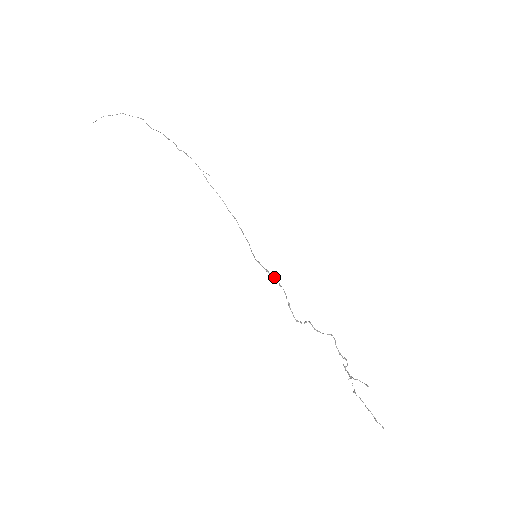
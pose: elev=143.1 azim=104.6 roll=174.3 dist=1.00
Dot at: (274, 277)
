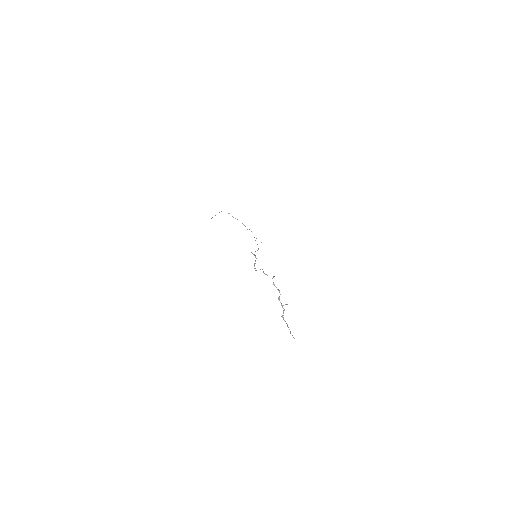
Dot at: (255, 255)
